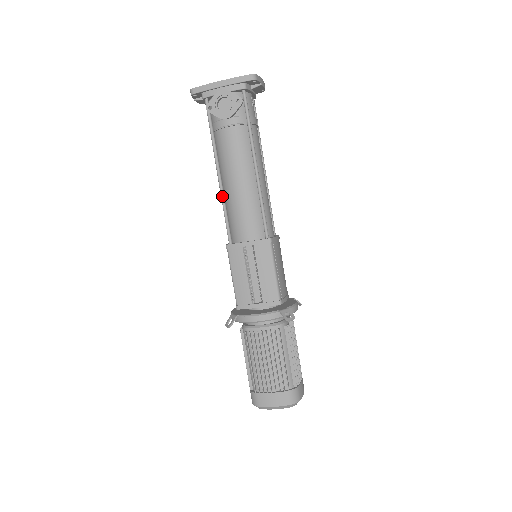
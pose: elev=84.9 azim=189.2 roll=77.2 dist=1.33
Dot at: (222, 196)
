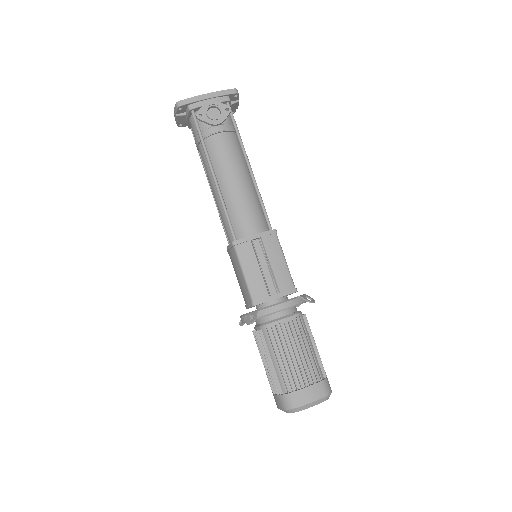
Dot at: (221, 196)
